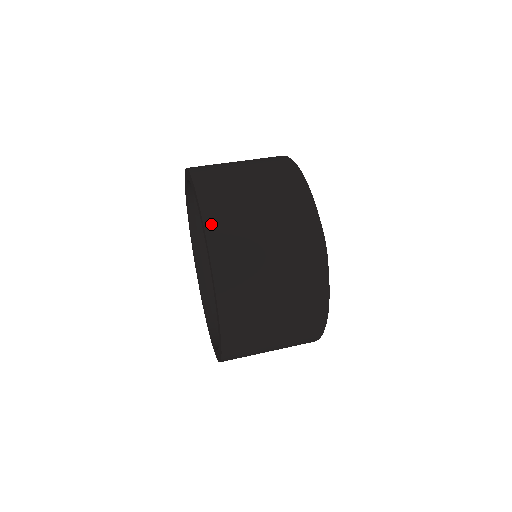
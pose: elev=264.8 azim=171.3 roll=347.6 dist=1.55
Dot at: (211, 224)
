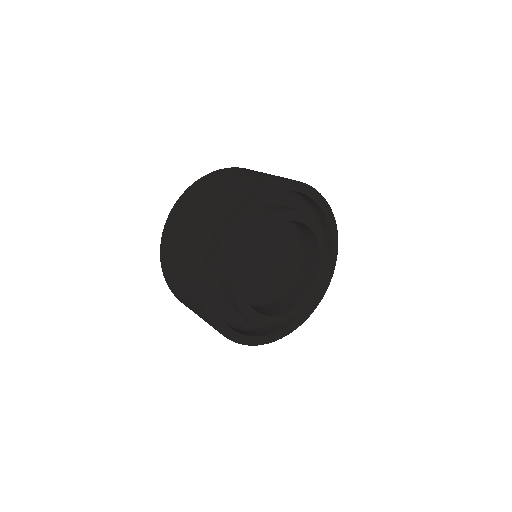
Dot at: (231, 168)
